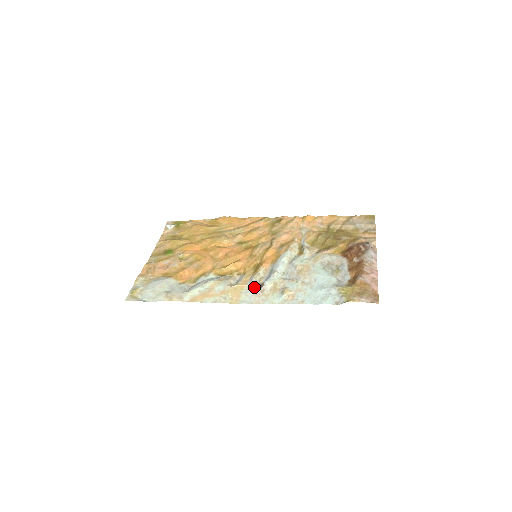
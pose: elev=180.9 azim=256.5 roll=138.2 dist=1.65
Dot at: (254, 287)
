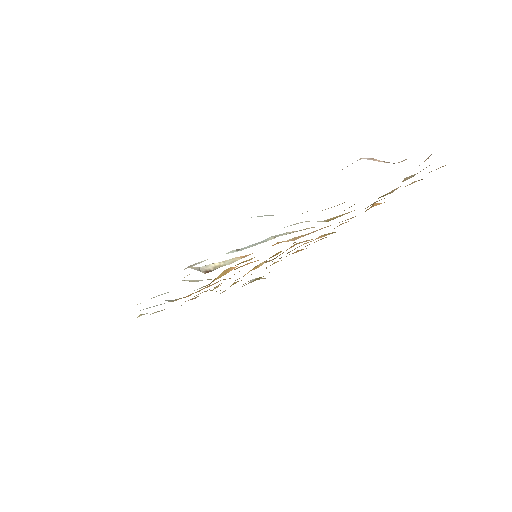
Dot at: (190, 267)
